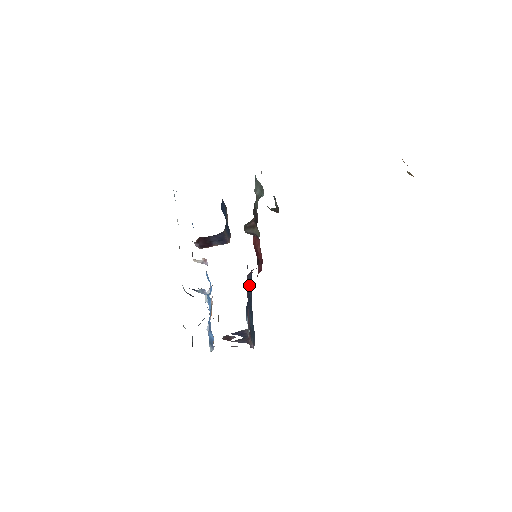
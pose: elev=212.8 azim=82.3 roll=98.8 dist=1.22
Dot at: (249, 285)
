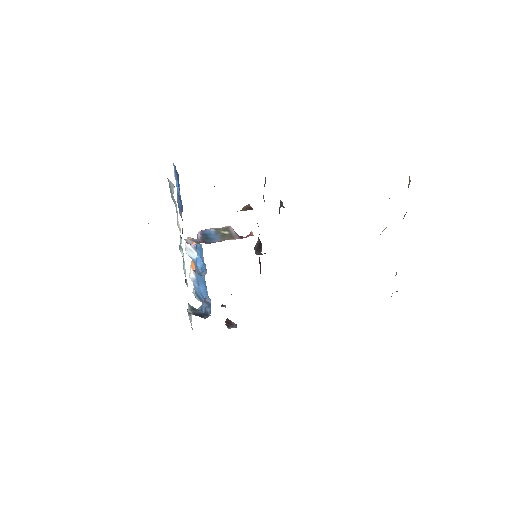
Dot at: occluded
